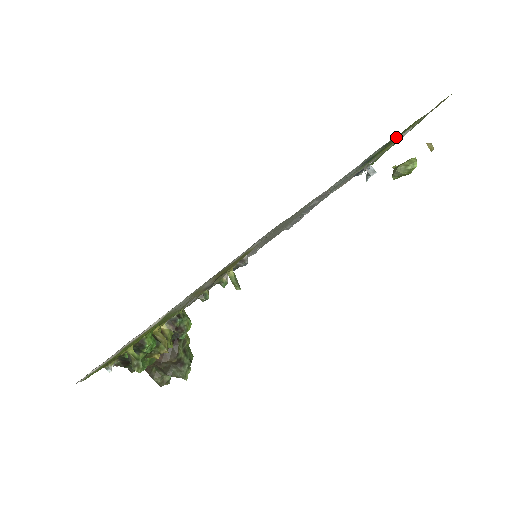
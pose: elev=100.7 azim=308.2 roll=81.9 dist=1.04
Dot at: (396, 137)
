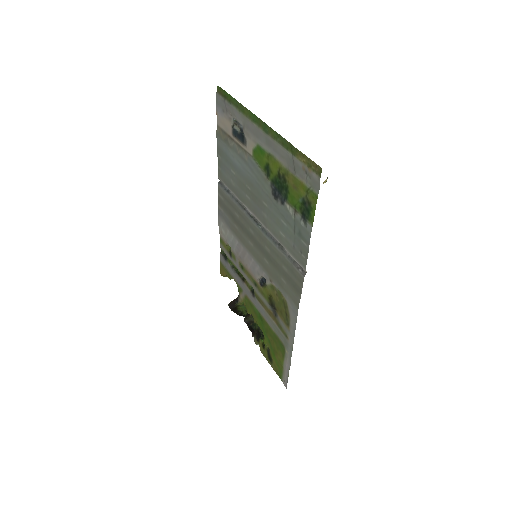
Dot at: (305, 207)
